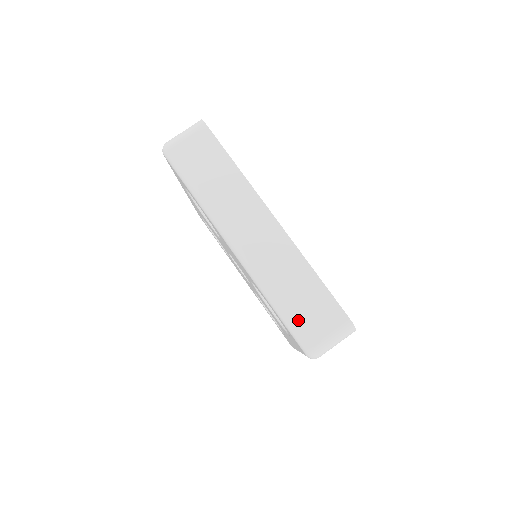
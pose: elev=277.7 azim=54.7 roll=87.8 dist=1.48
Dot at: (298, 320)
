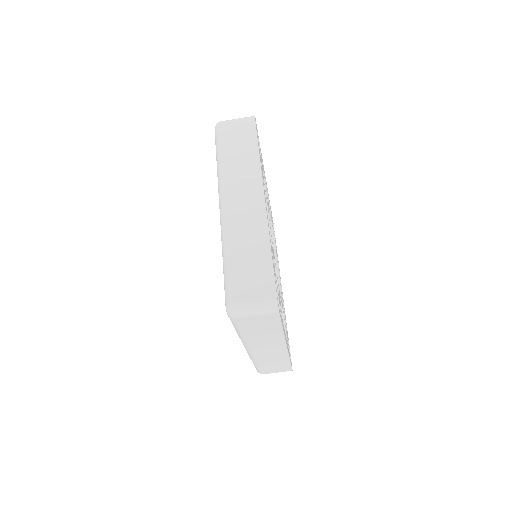
Dot at: (235, 277)
